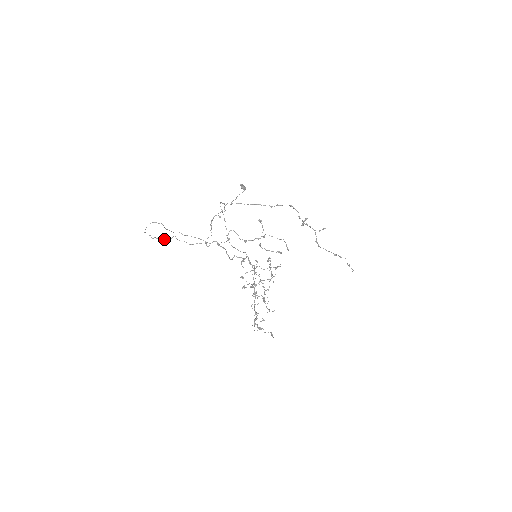
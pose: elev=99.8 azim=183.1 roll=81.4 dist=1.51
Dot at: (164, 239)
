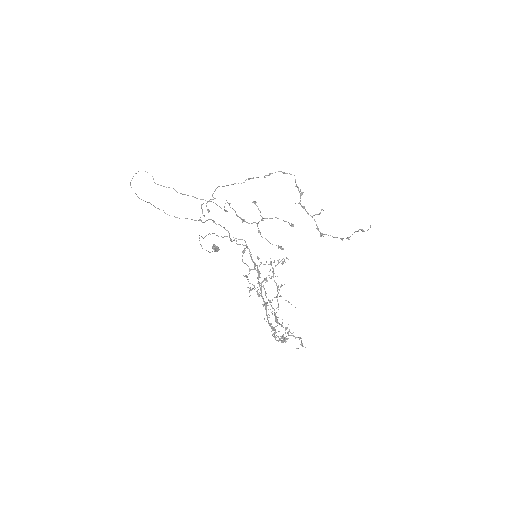
Dot at: occluded
